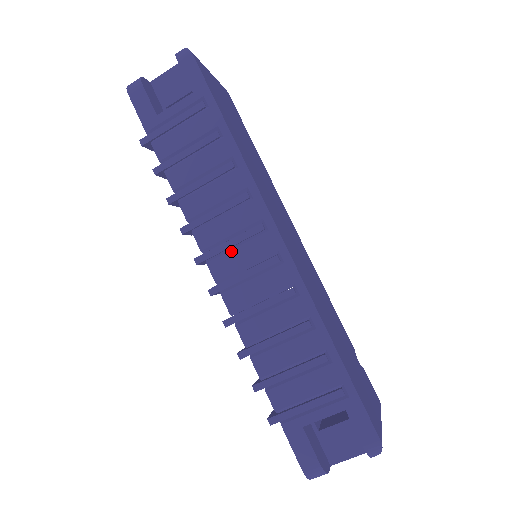
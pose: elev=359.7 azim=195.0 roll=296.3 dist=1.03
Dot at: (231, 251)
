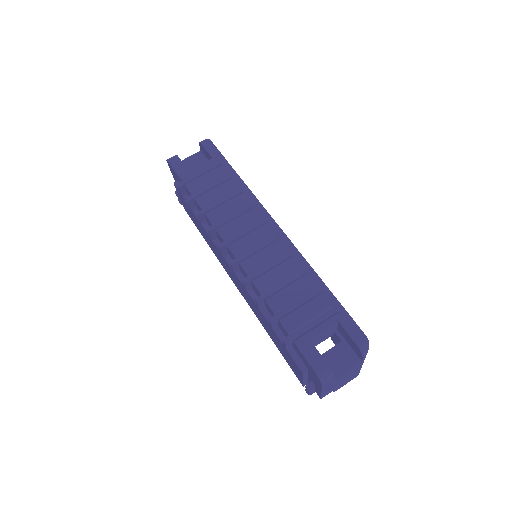
Dot at: (244, 237)
